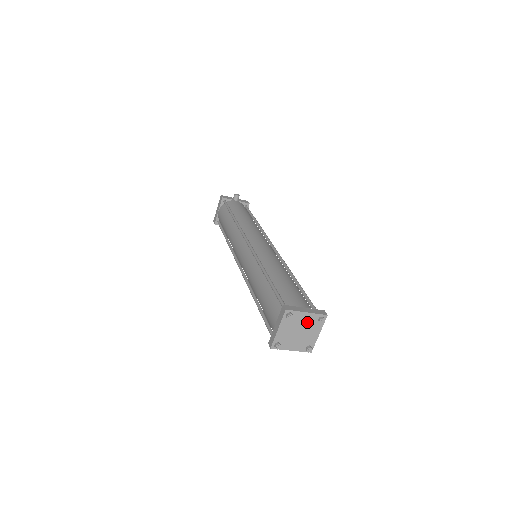
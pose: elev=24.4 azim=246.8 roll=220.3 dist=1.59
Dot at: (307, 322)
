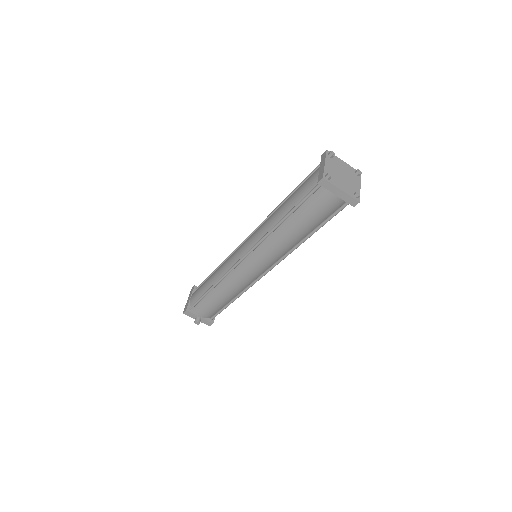
Dot at: (347, 170)
